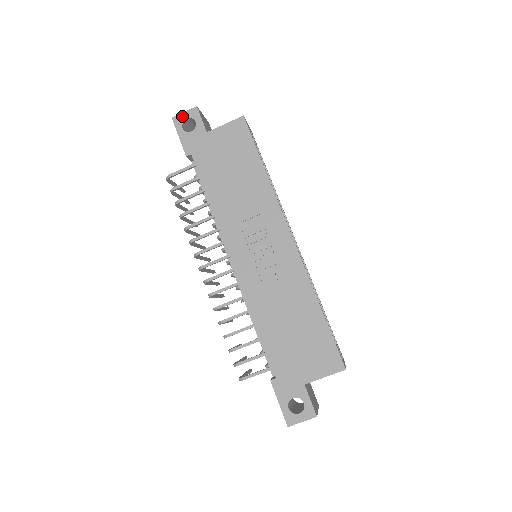
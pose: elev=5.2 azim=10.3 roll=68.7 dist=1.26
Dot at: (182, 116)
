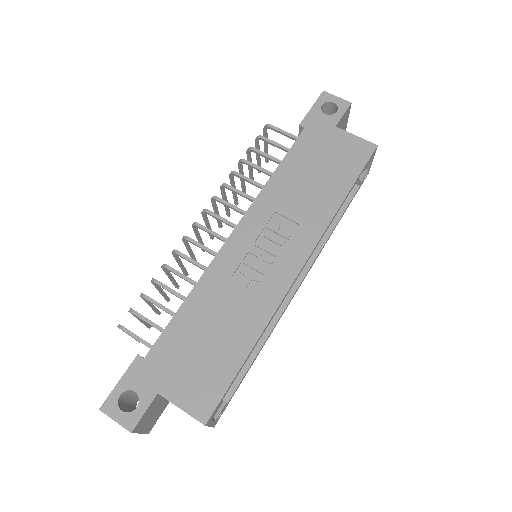
Dot at: (332, 97)
